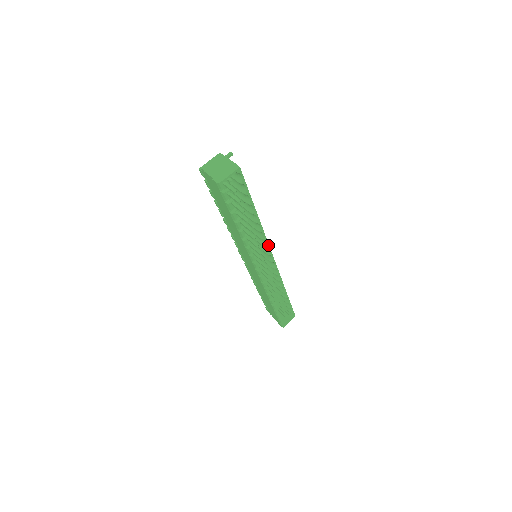
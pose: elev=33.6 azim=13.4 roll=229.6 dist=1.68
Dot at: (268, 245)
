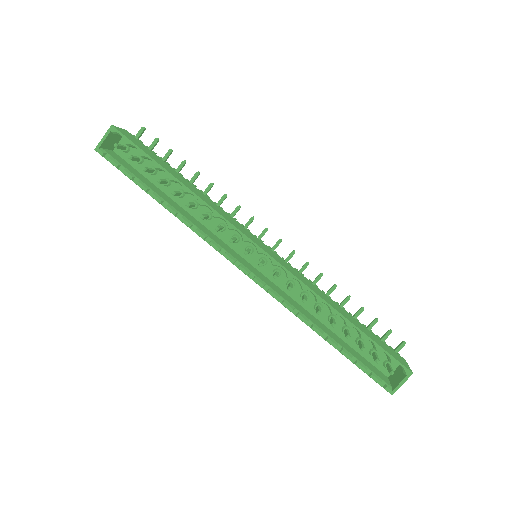
Dot at: (231, 224)
